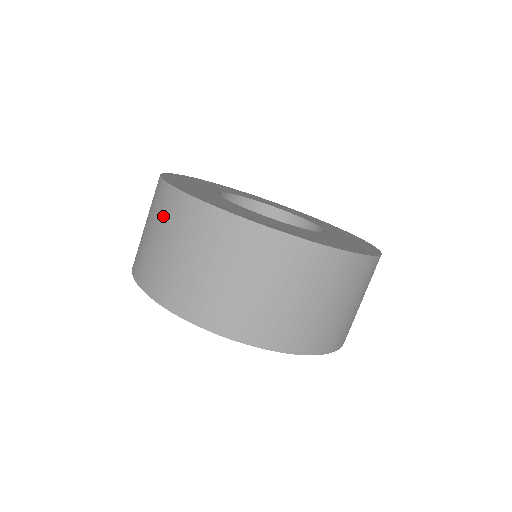
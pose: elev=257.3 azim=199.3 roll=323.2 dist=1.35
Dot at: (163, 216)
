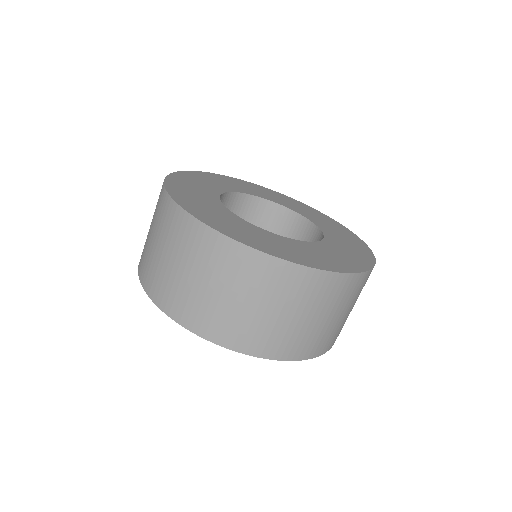
Dot at: (268, 287)
